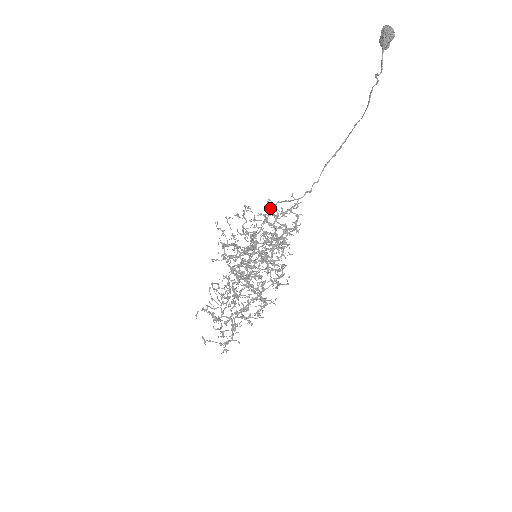
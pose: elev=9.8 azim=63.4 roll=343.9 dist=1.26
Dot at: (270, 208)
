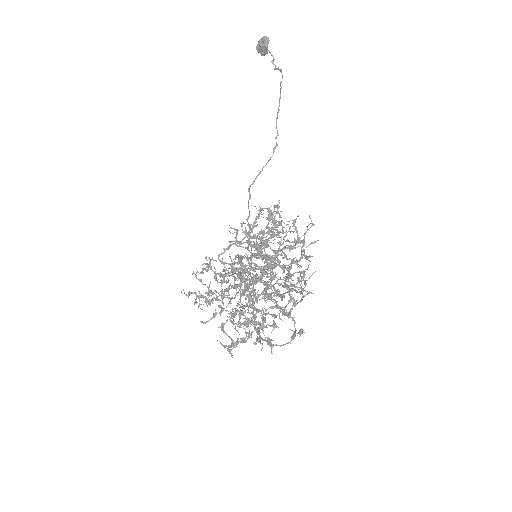
Dot at: (236, 231)
